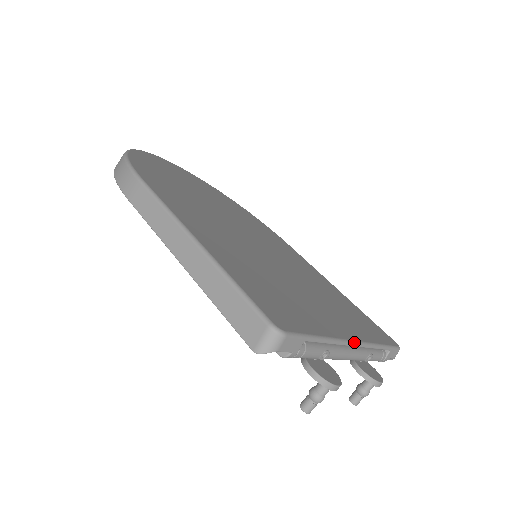
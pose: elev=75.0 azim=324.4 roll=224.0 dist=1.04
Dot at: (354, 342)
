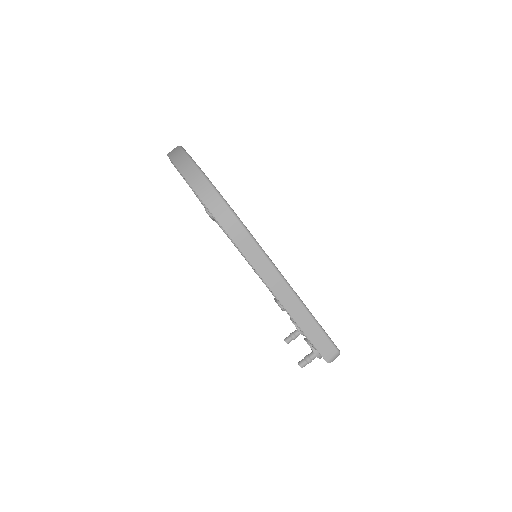
Dot at: occluded
